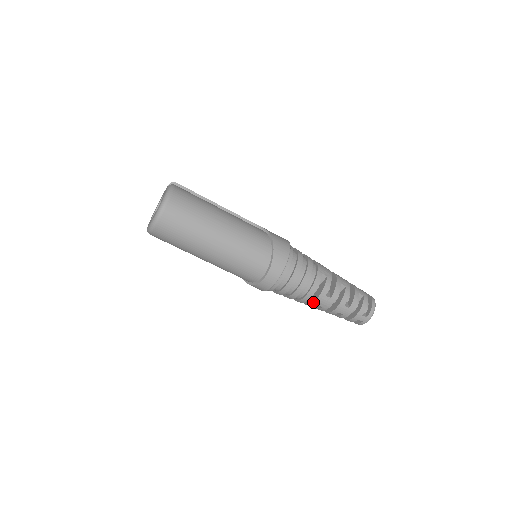
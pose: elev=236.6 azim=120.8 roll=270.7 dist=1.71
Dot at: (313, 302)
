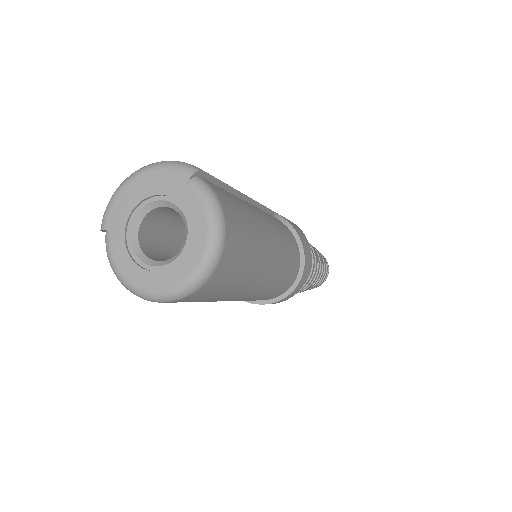
Dot at: occluded
